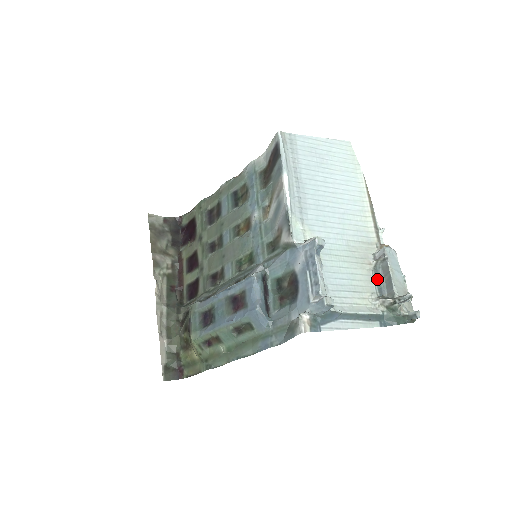
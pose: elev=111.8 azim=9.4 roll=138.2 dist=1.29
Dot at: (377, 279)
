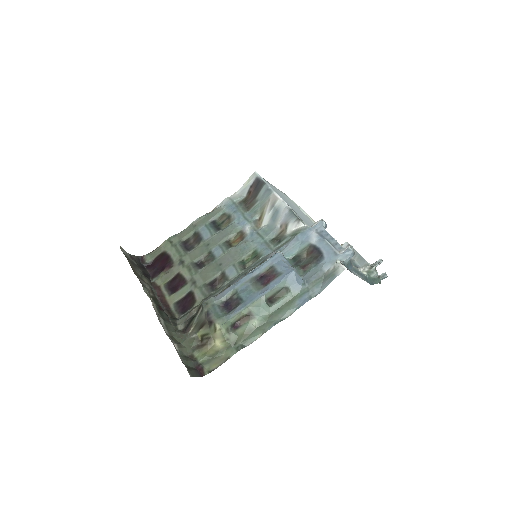
Dot at: occluded
